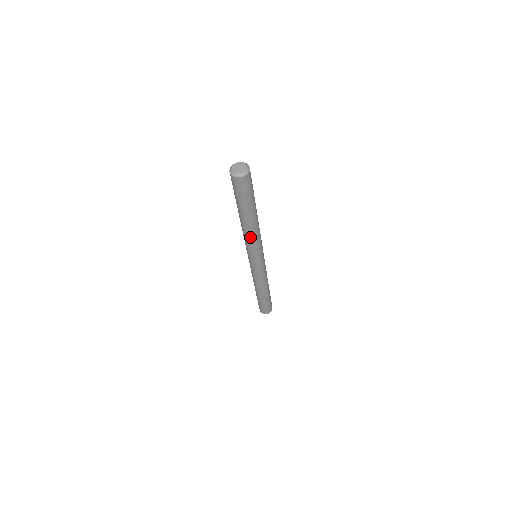
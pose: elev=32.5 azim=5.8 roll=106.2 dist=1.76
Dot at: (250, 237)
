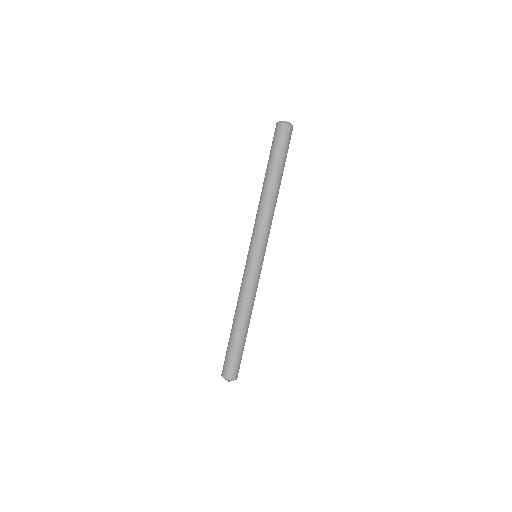
Dot at: (260, 208)
